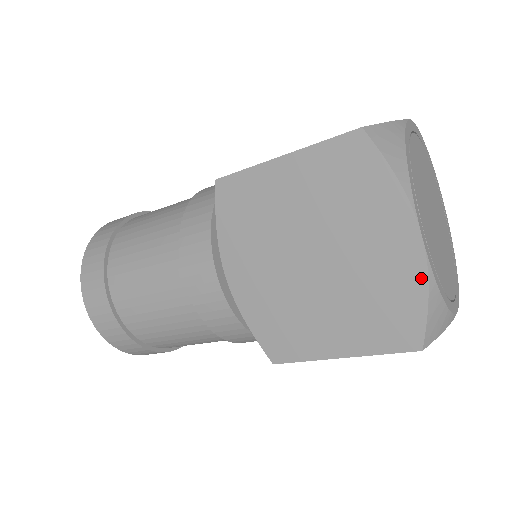
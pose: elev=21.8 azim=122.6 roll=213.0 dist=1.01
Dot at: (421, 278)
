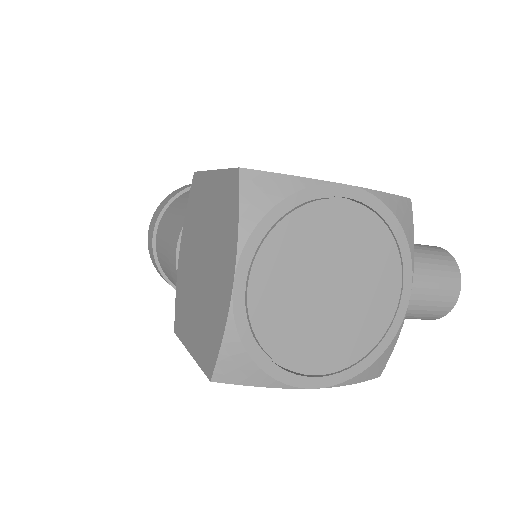
Dot at: (224, 318)
